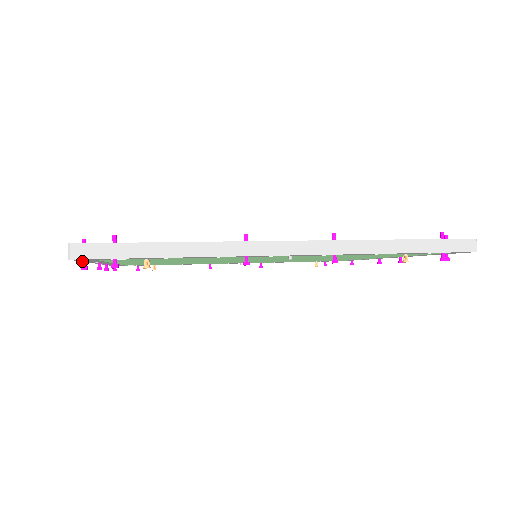
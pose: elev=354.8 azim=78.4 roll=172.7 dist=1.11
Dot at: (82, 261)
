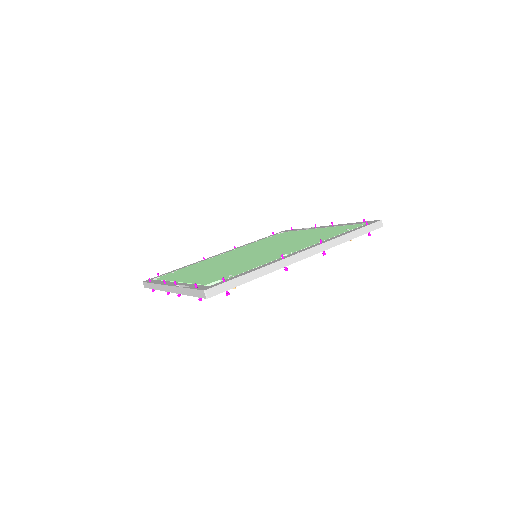
Dot at: occluded
